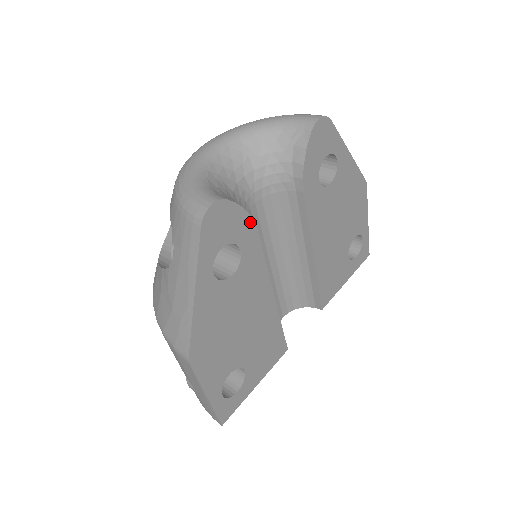
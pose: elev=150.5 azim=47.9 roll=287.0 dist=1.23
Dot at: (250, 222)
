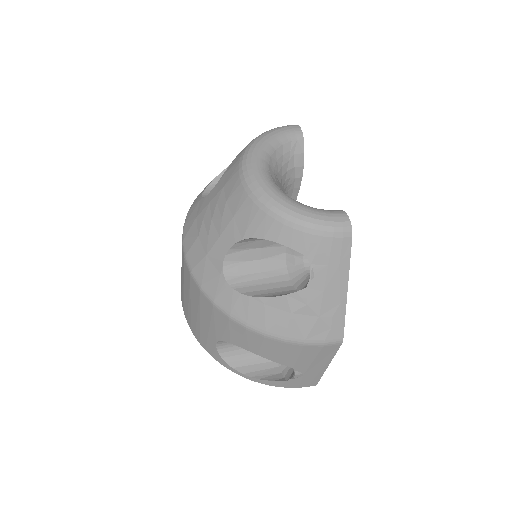
Dot at: occluded
